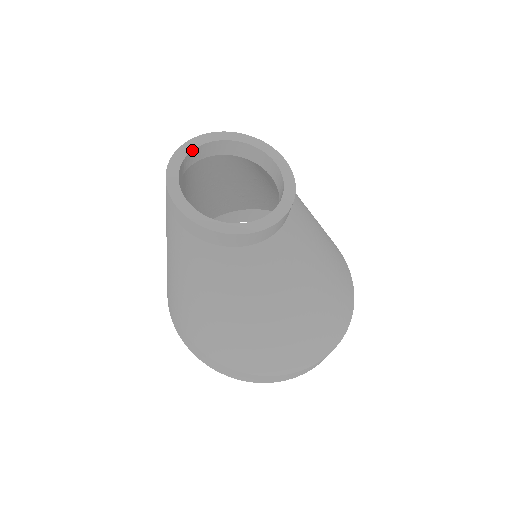
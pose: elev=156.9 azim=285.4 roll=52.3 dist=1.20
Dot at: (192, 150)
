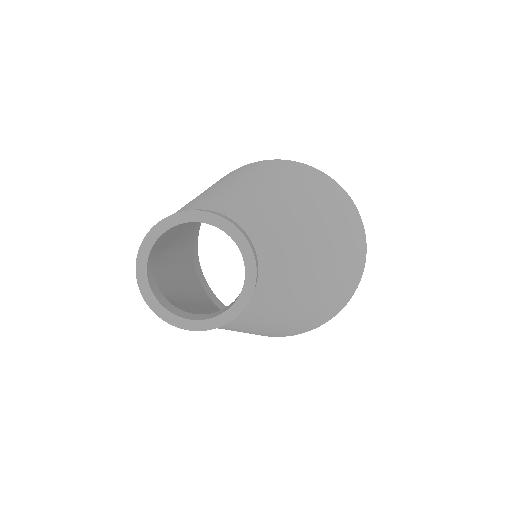
Dot at: (167, 230)
